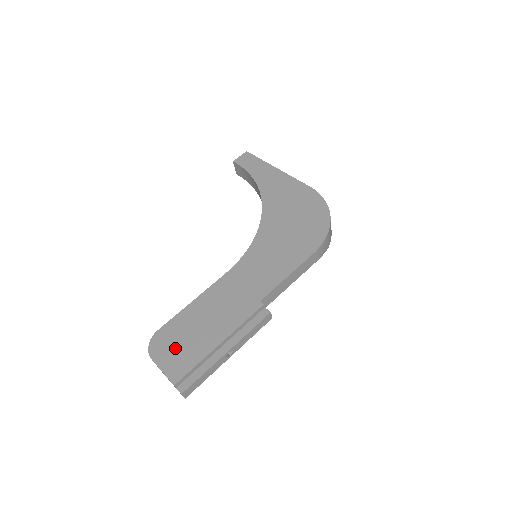
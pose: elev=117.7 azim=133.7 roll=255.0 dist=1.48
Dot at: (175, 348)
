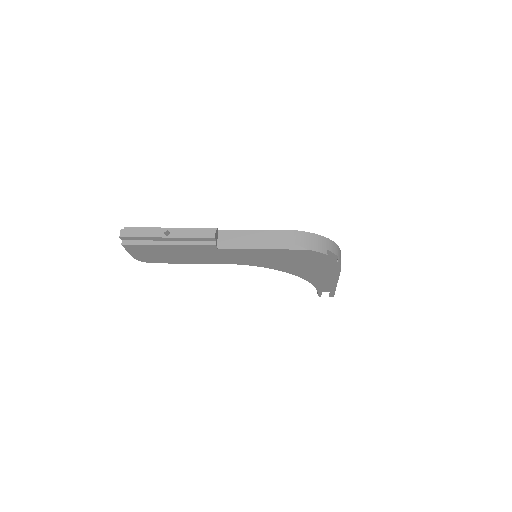
Dot at: occluded
